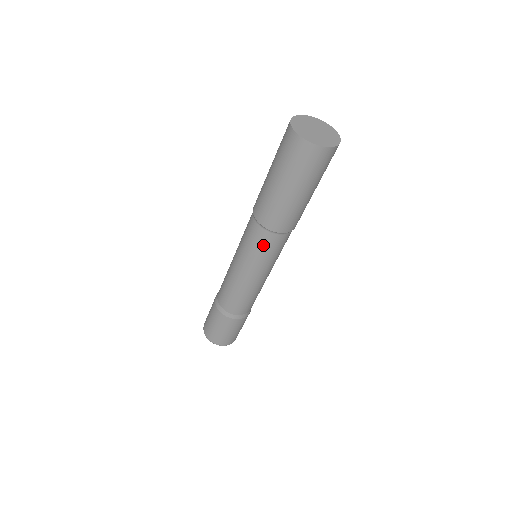
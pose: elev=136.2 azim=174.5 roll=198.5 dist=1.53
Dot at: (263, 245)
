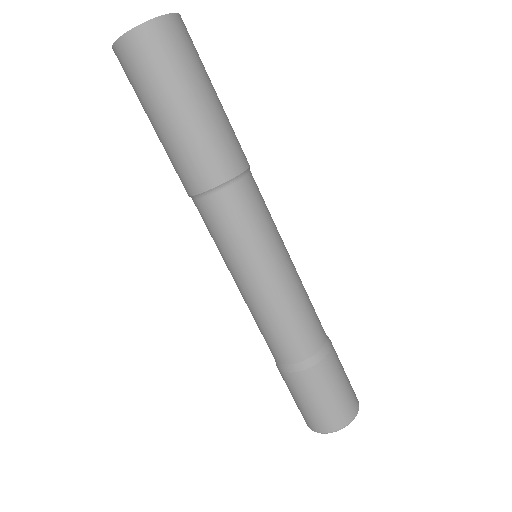
Dot at: (246, 210)
